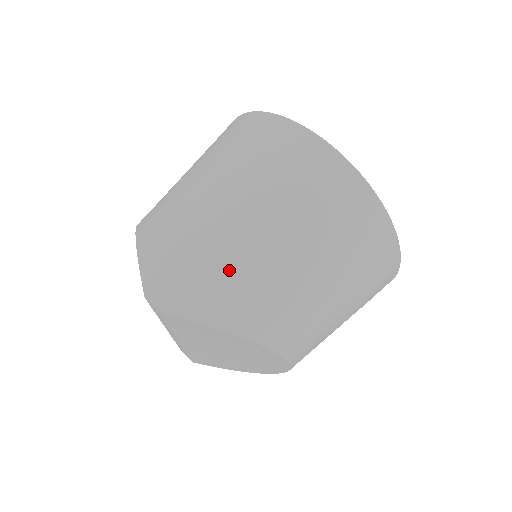
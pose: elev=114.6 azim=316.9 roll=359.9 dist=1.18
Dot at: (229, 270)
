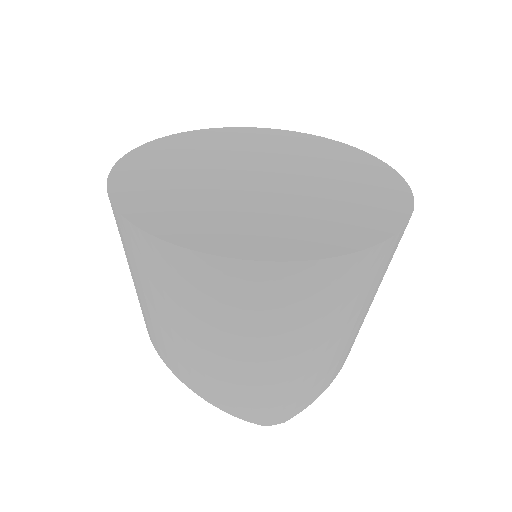
Dot at: (310, 380)
